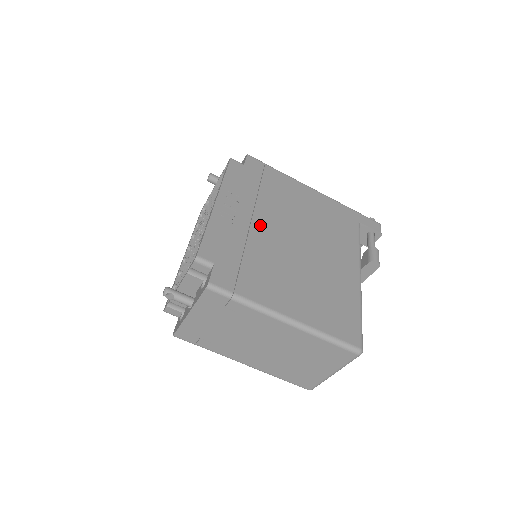
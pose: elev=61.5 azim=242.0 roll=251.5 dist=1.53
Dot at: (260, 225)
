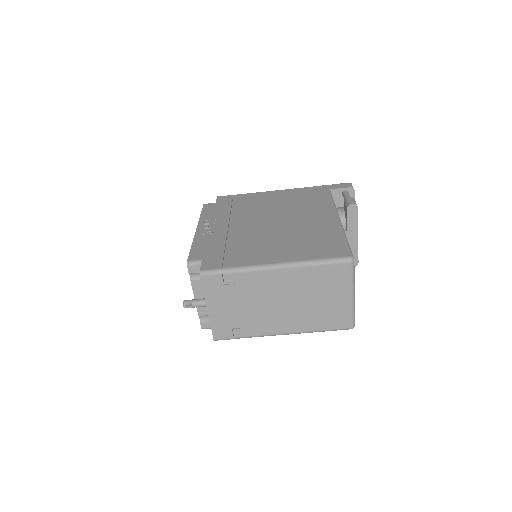
Dot at: (236, 226)
